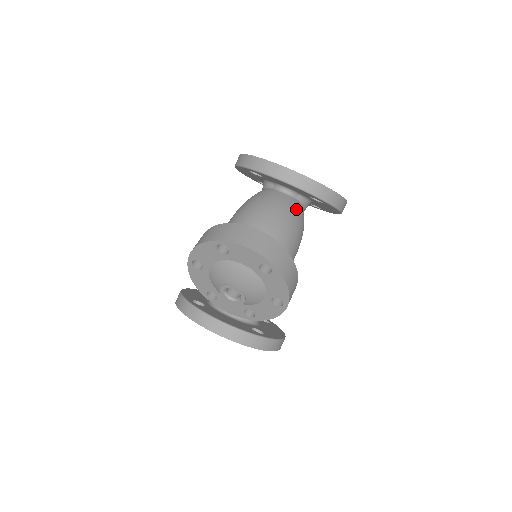
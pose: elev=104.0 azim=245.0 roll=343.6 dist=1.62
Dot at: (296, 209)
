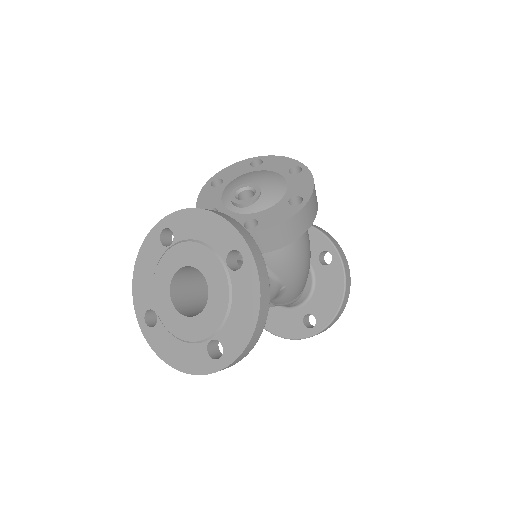
Dot at: occluded
